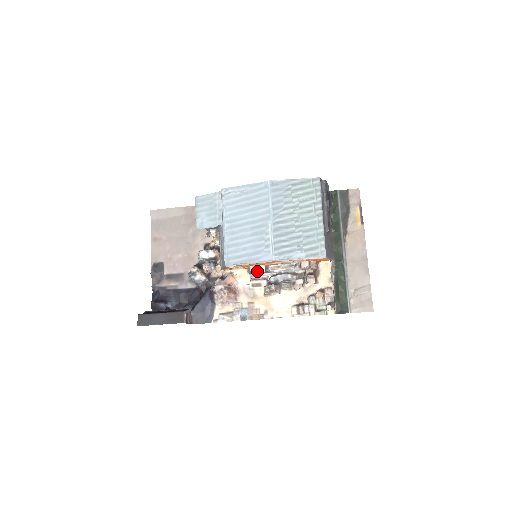
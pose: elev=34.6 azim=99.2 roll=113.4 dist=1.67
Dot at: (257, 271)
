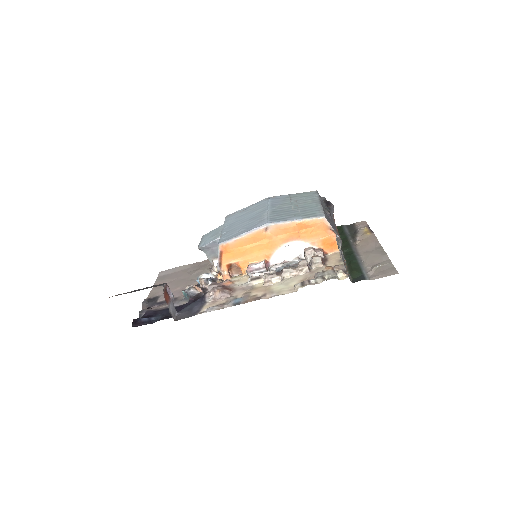
Dot at: (256, 264)
